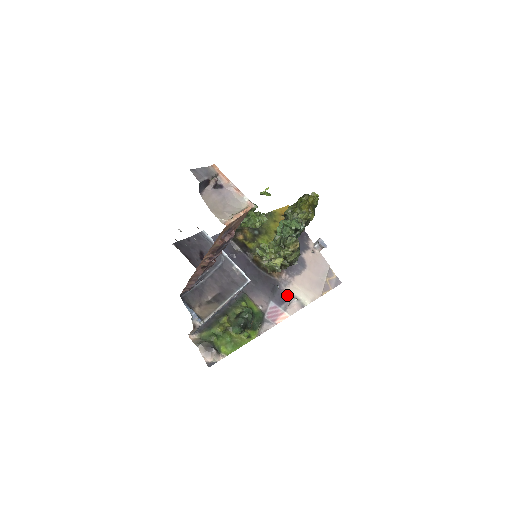
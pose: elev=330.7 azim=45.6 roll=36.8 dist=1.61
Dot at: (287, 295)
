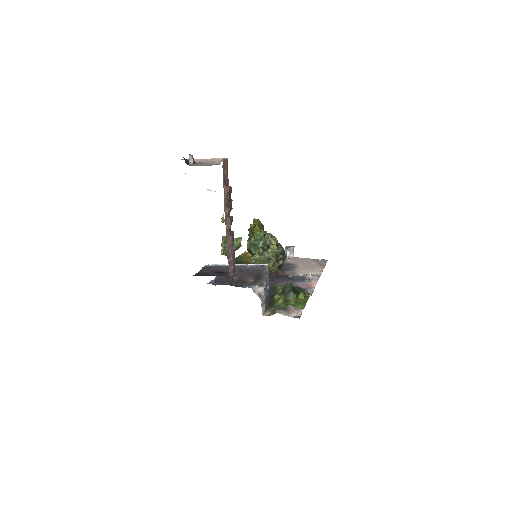
Dot at: (302, 276)
